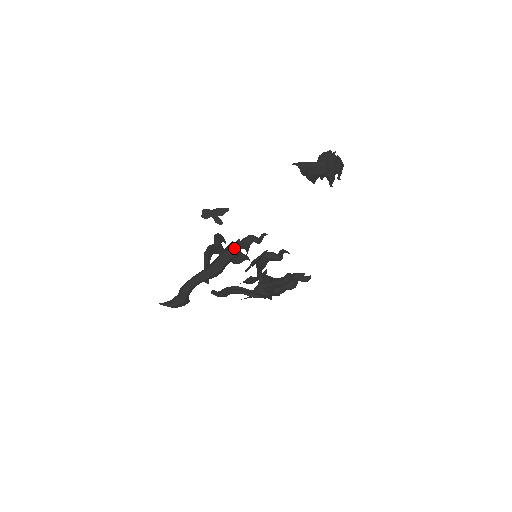
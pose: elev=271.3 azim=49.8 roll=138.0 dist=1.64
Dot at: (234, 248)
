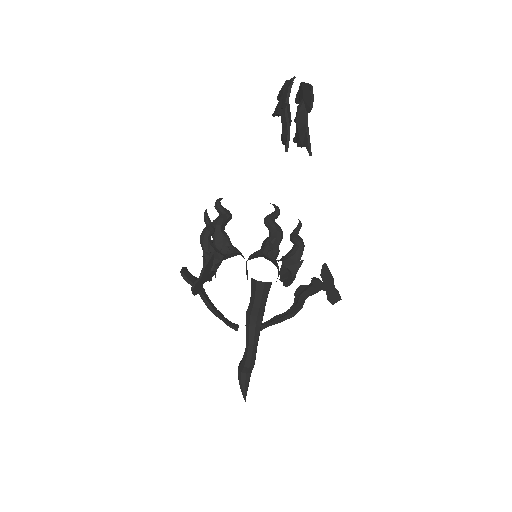
Dot at: (269, 286)
